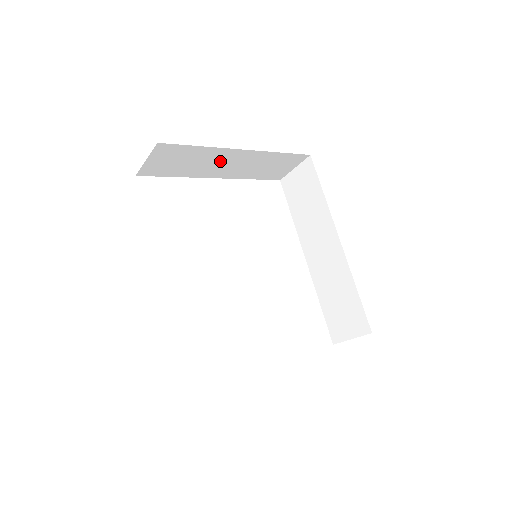
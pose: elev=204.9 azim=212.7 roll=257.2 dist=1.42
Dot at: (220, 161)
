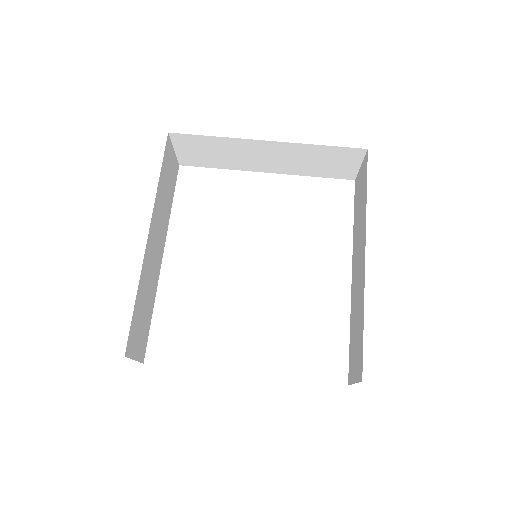
Dot at: (253, 153)
